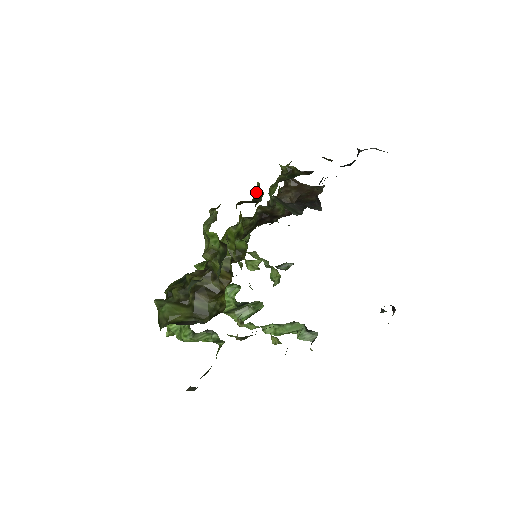
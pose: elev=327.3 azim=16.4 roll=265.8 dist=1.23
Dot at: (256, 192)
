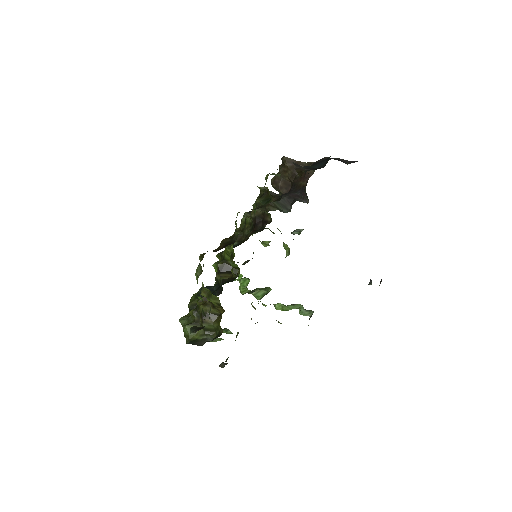
Dot at: (236, 225)
